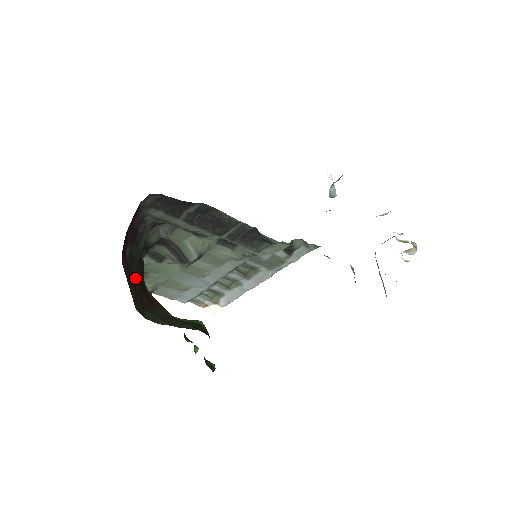
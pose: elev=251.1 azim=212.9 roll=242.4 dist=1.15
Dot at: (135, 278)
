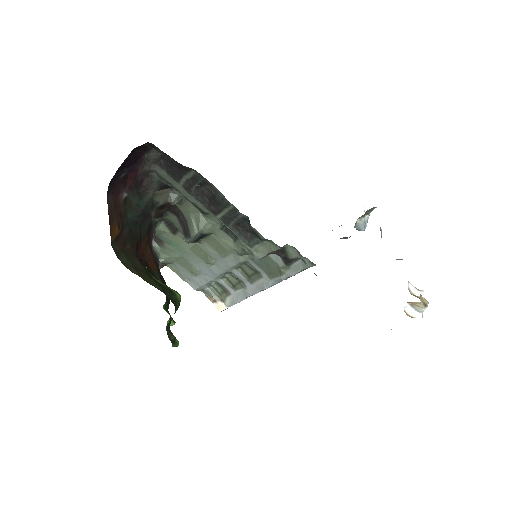
Dot at: (127, 223)
